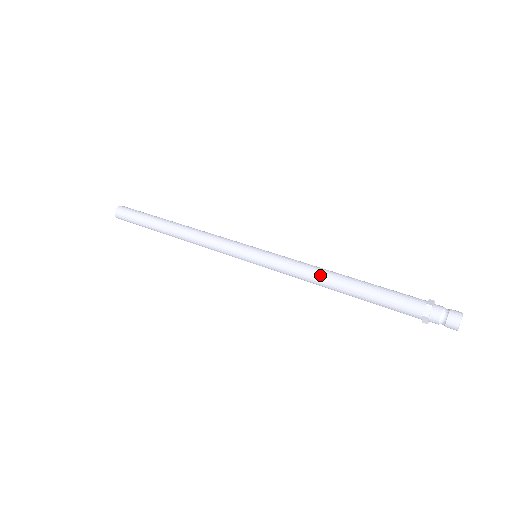
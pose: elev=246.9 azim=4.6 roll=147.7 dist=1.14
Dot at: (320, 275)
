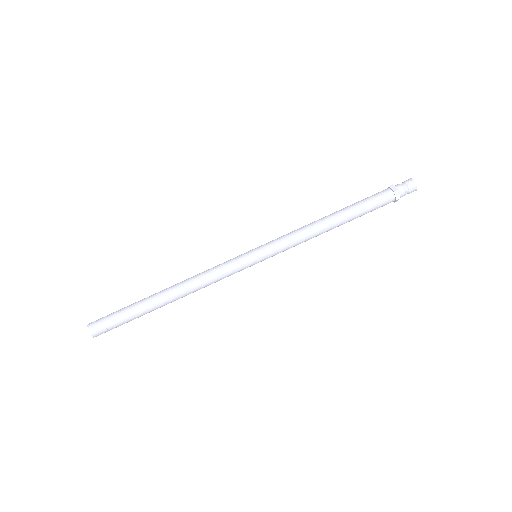
Dot at: (315, 223)
